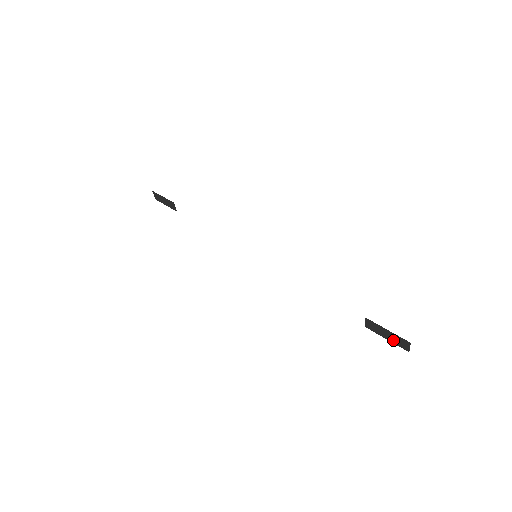
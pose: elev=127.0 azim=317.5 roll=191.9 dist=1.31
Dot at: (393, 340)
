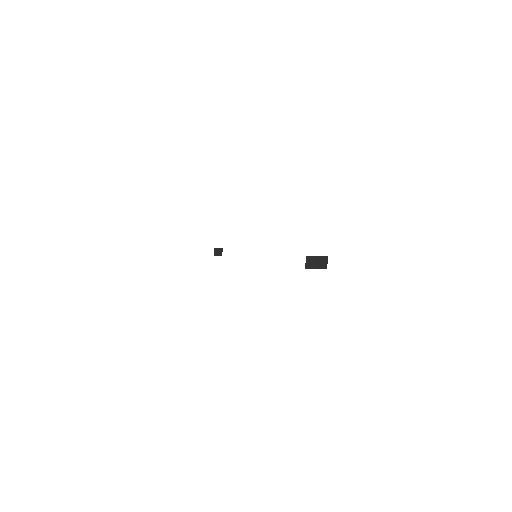
Dot at: (319, 265)
